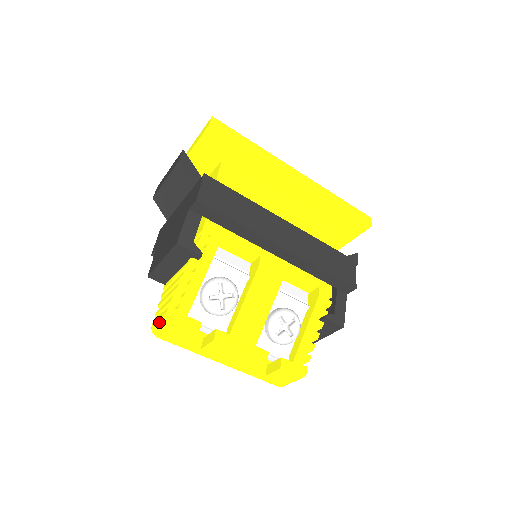
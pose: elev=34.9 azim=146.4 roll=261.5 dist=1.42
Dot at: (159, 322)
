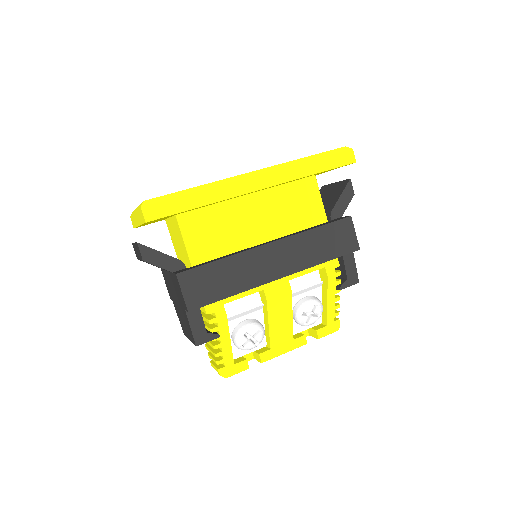
Dot at: occluded
